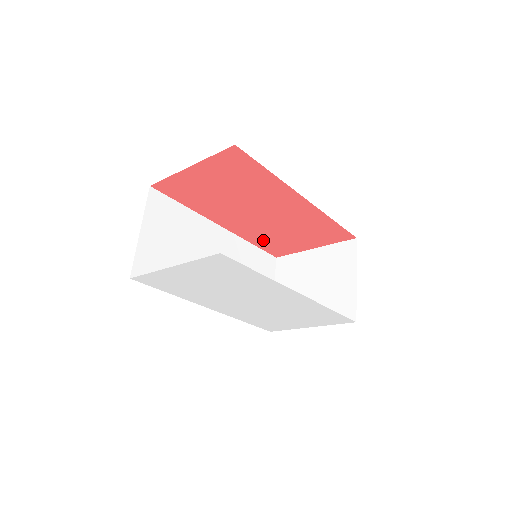
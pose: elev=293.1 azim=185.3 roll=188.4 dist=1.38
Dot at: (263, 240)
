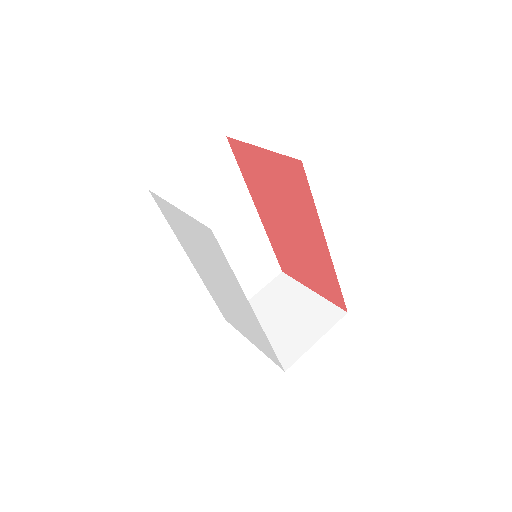
Dot at: (281, 250)
